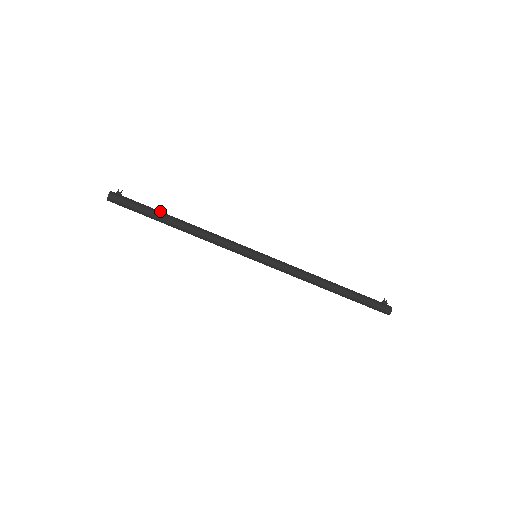
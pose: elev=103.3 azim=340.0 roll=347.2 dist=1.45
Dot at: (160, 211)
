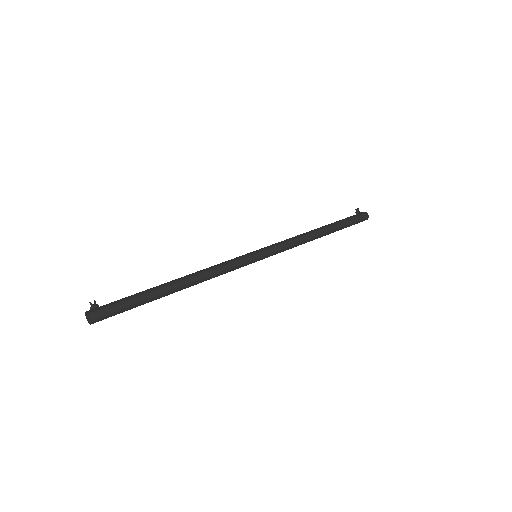
Dot at: (150, 289)
